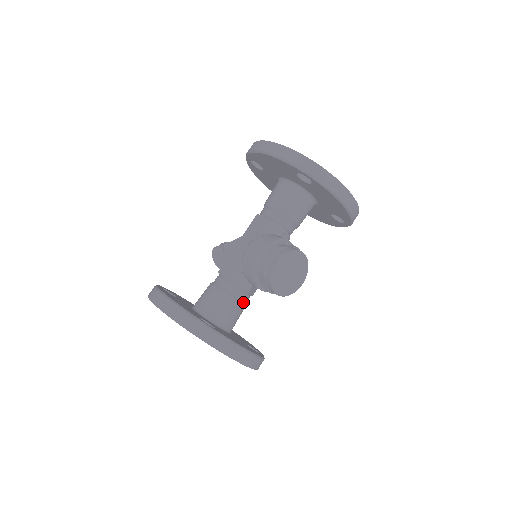
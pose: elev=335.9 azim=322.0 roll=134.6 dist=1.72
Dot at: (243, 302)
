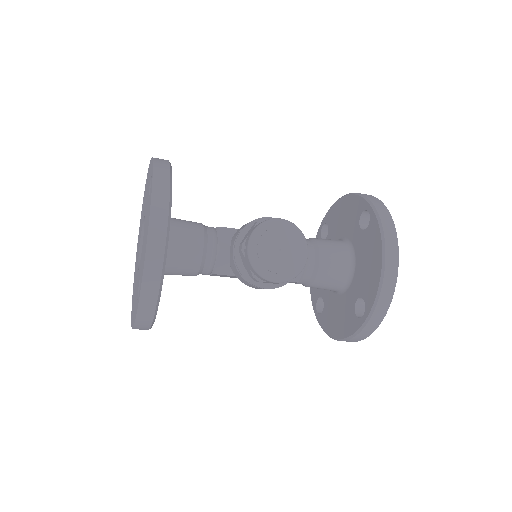
Dot at: (205, 253)
